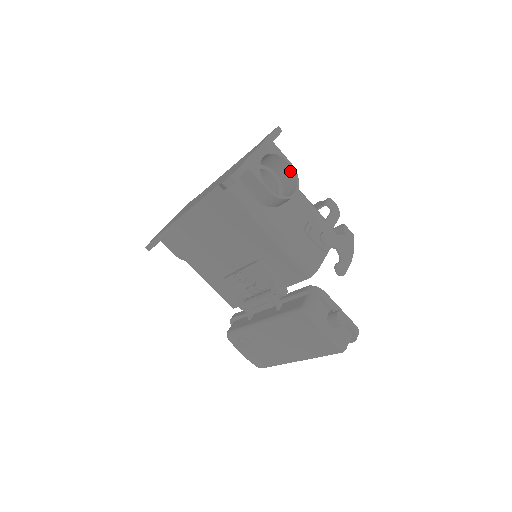
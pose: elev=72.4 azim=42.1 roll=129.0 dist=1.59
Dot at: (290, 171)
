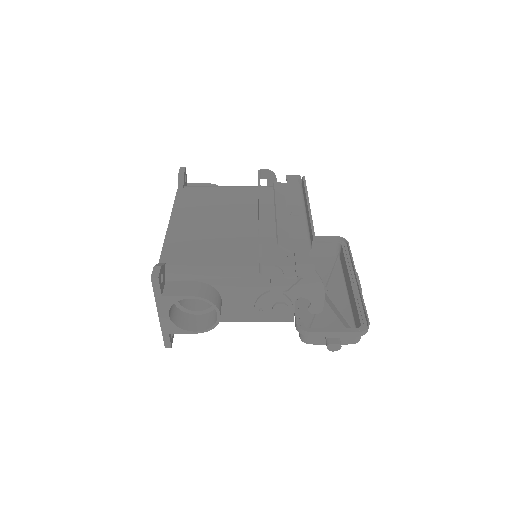
Dot at: (199, 296)
